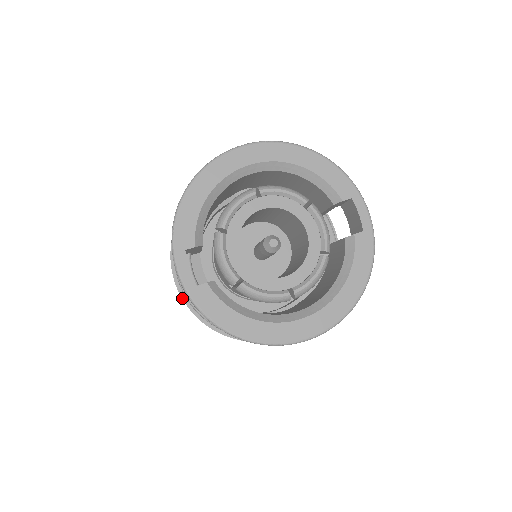
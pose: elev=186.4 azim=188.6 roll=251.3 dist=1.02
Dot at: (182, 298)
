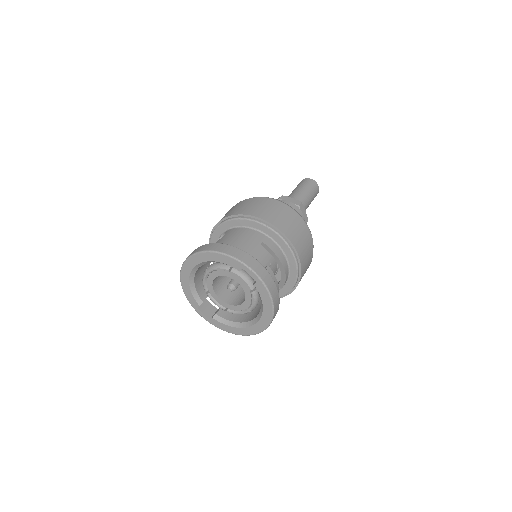
Dot at: occluded
